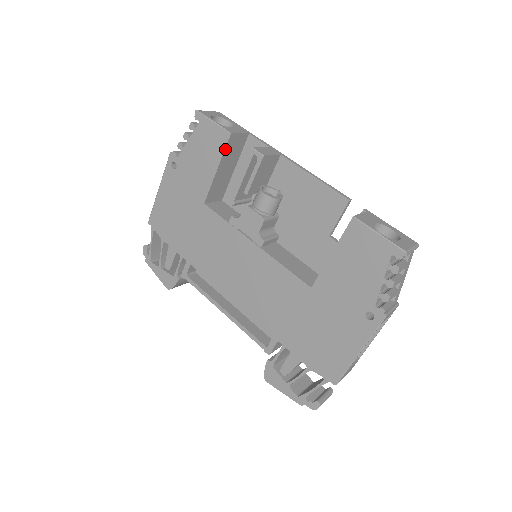
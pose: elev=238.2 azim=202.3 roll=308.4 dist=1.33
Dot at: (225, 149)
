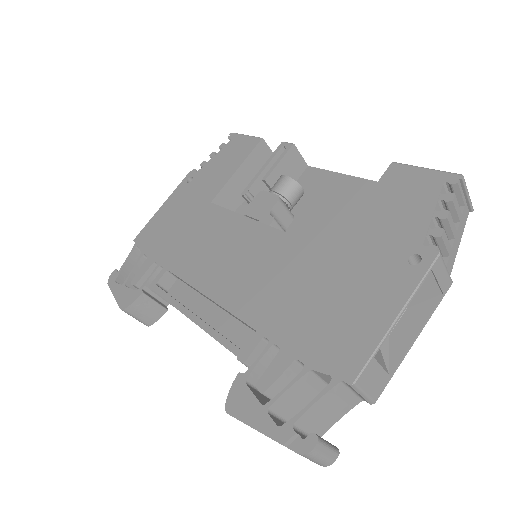
Dot at: (252, 152)
